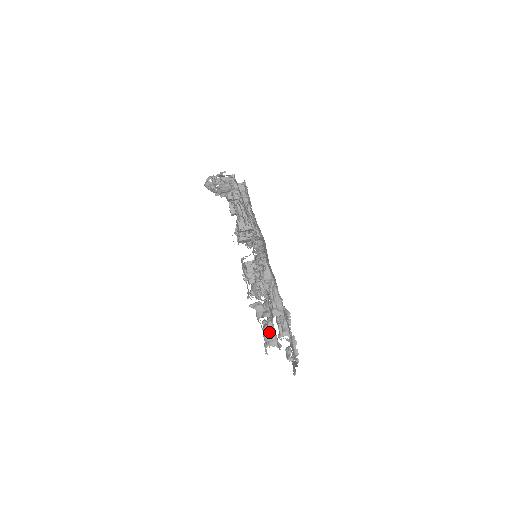
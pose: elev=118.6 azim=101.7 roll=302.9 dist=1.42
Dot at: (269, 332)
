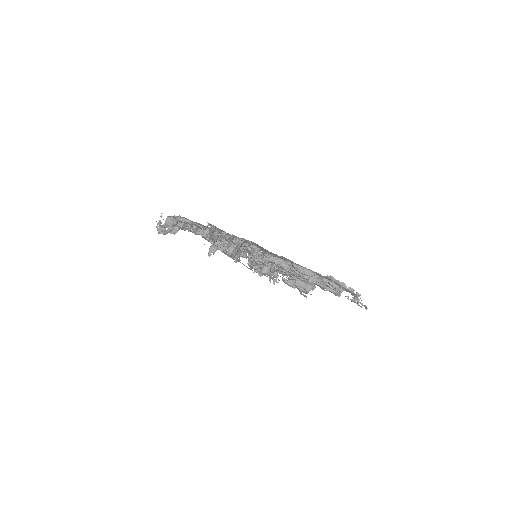
Dot at: (298, 285)
